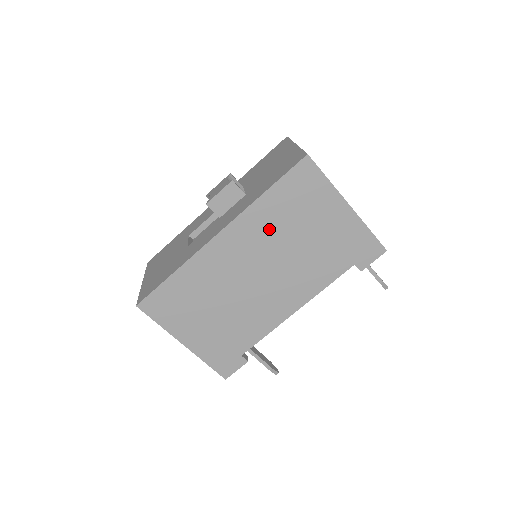
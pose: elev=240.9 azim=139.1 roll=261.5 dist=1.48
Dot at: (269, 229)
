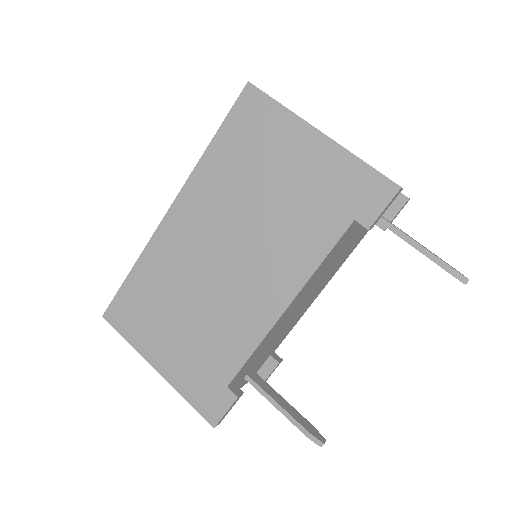
Dot at: (224, 190)
